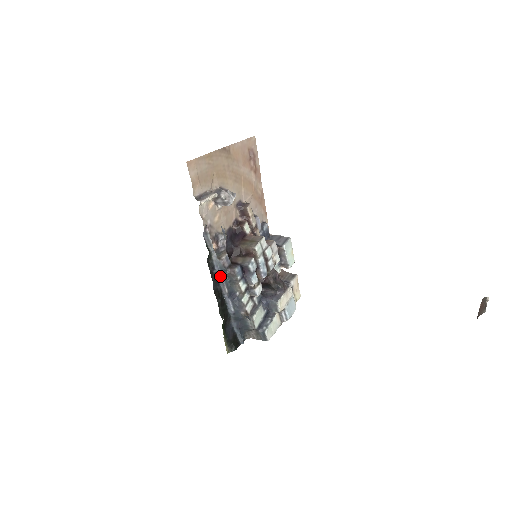
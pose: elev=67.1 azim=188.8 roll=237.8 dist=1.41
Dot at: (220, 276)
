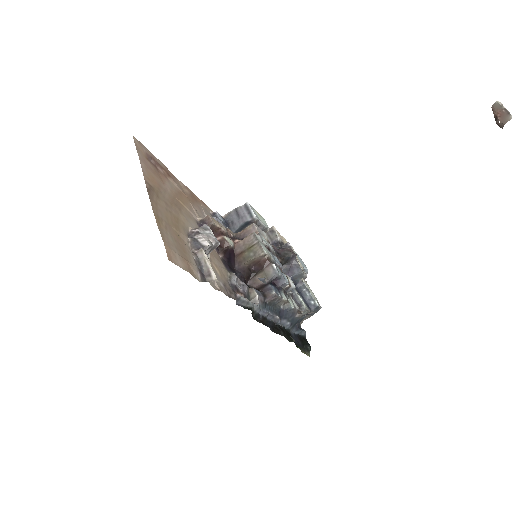
Dot at: (268, 315)
